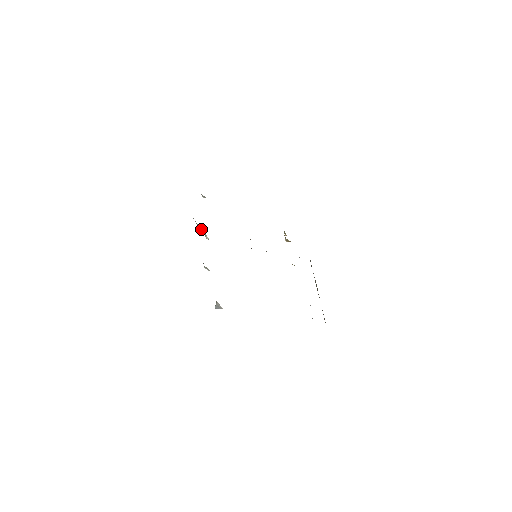
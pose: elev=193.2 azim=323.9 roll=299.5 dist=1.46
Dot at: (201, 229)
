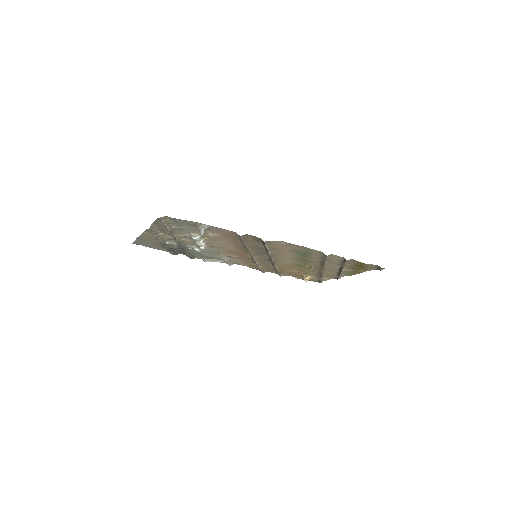
Dot at: (196, 249)
